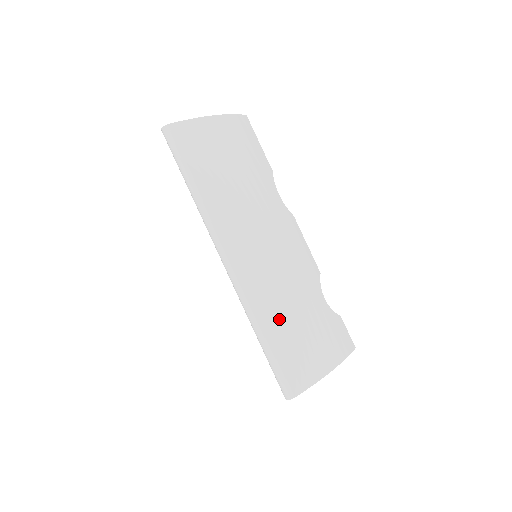
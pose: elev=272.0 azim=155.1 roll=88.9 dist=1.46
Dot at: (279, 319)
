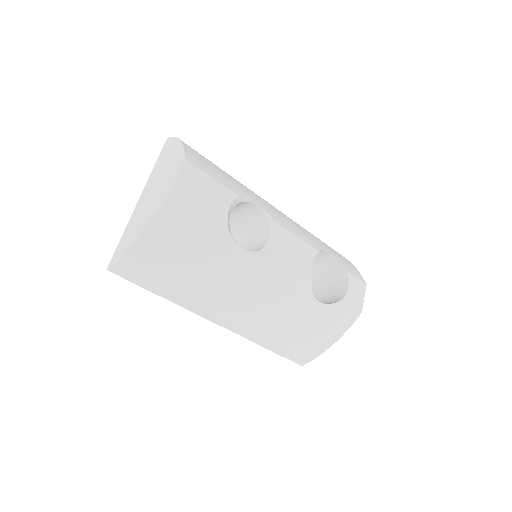
Dot at: (275, 339)
